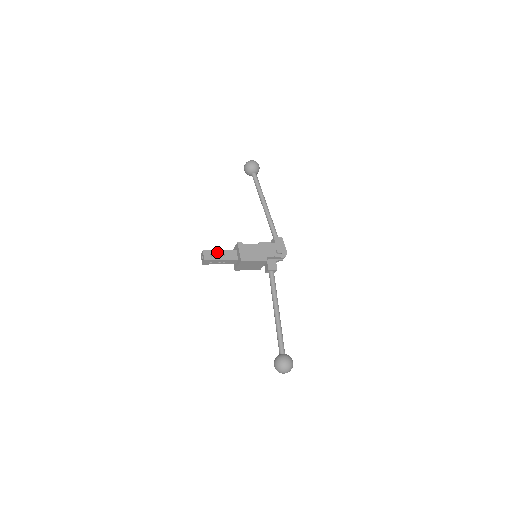
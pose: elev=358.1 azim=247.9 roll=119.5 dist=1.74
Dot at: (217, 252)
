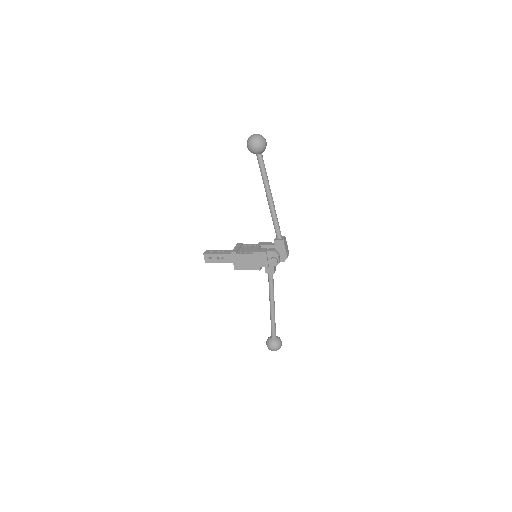
Dot at: (216, 255)
